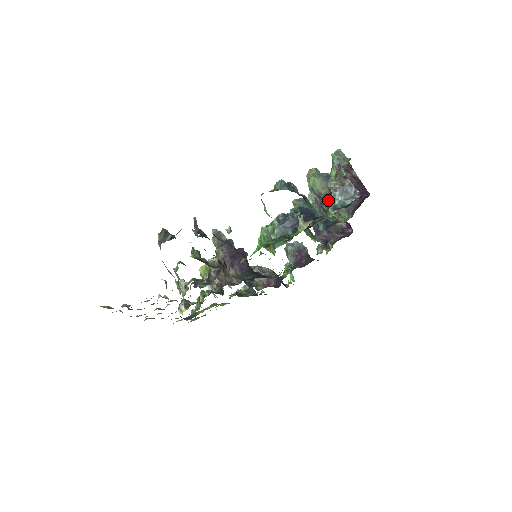
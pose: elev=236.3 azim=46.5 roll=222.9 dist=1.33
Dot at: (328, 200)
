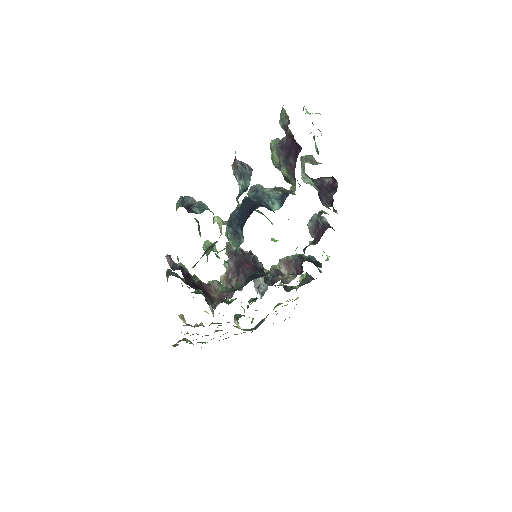
Dot at: occluded
